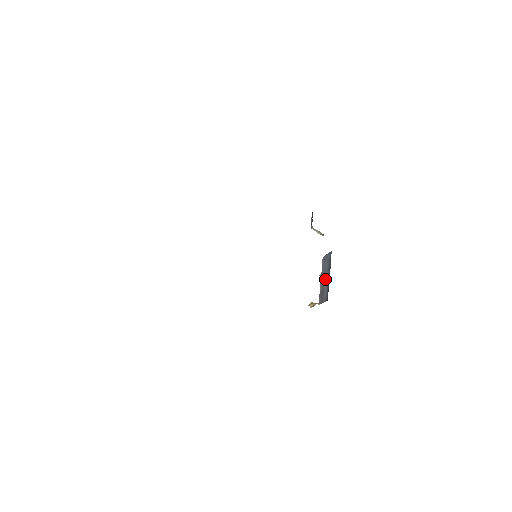
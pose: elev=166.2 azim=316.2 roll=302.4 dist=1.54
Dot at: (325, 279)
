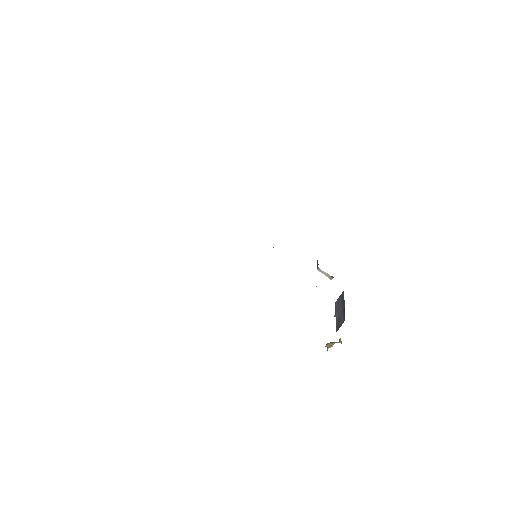
Dot at: (340, 311)
